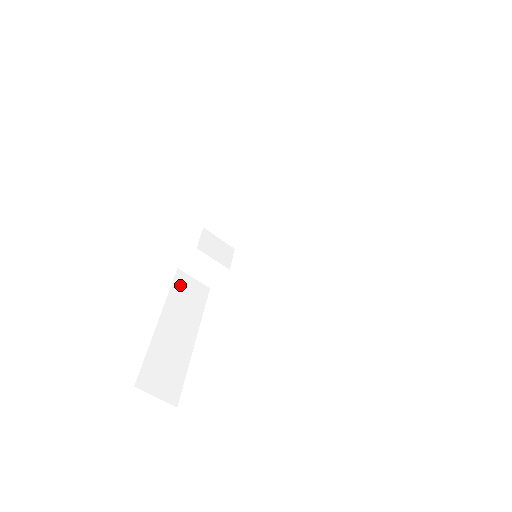
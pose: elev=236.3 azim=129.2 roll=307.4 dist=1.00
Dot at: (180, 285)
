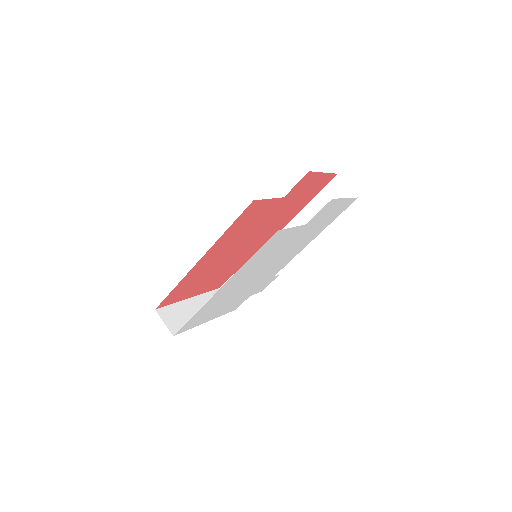
Dot at: occluded
